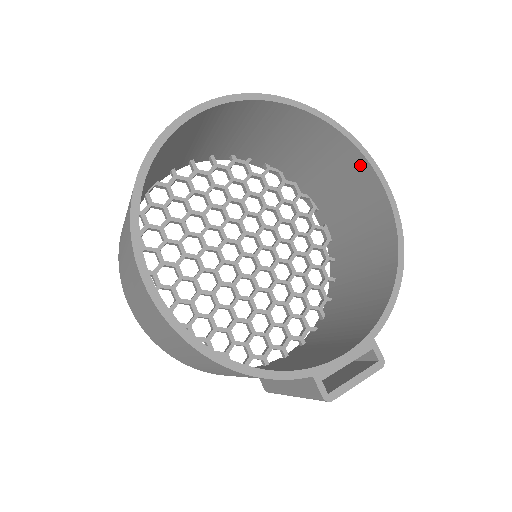
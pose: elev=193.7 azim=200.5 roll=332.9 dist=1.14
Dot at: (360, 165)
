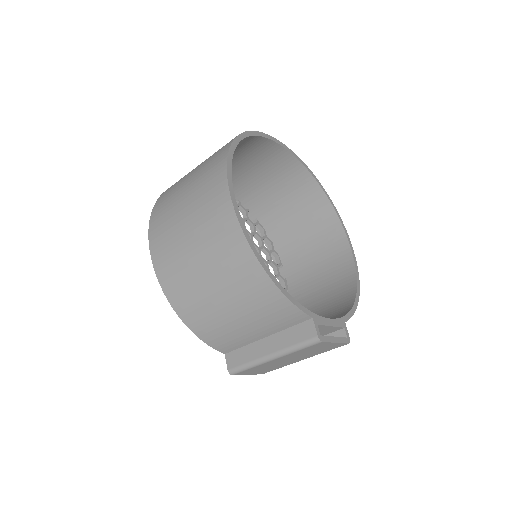
Dot at: (335, 229)
